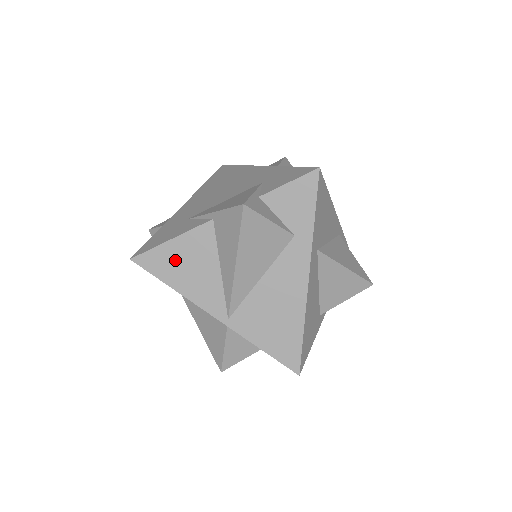
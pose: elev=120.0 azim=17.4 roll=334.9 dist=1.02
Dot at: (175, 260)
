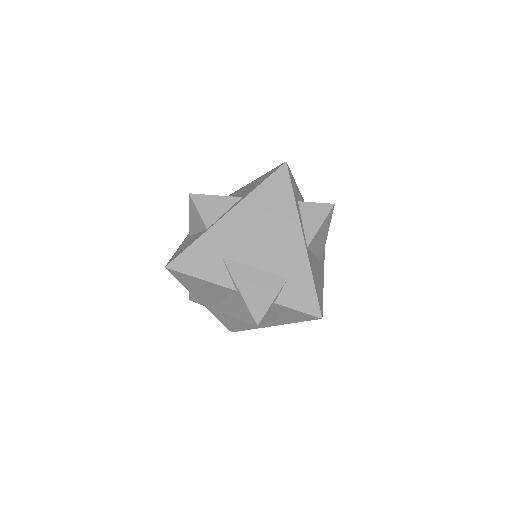
Dot at: (196, 284)
